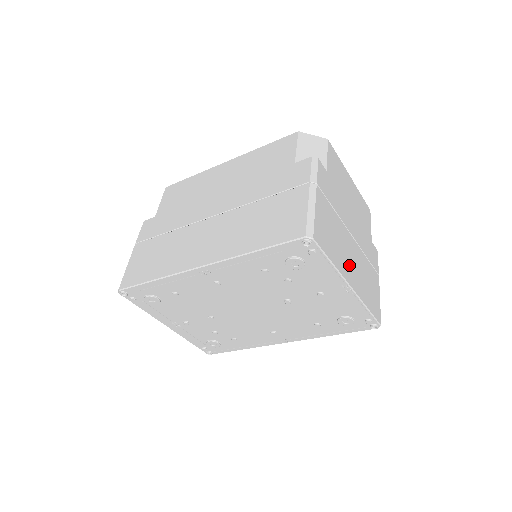
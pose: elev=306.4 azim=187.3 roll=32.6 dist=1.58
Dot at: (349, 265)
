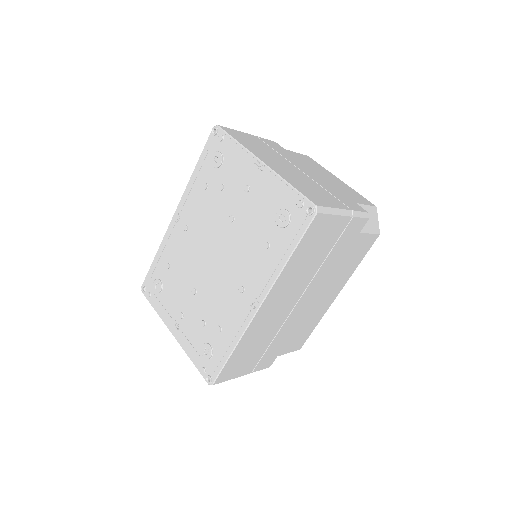
Dot at: (273, 162)
